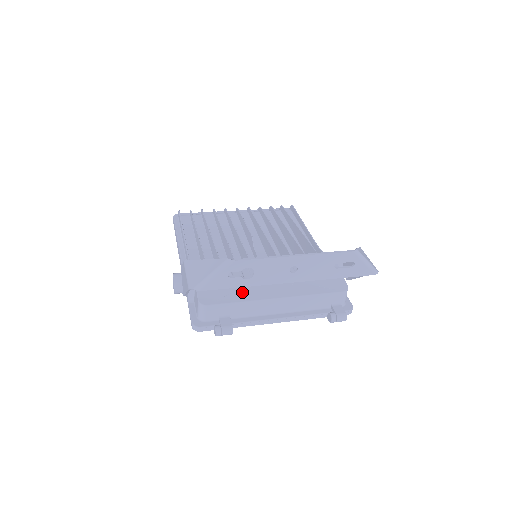
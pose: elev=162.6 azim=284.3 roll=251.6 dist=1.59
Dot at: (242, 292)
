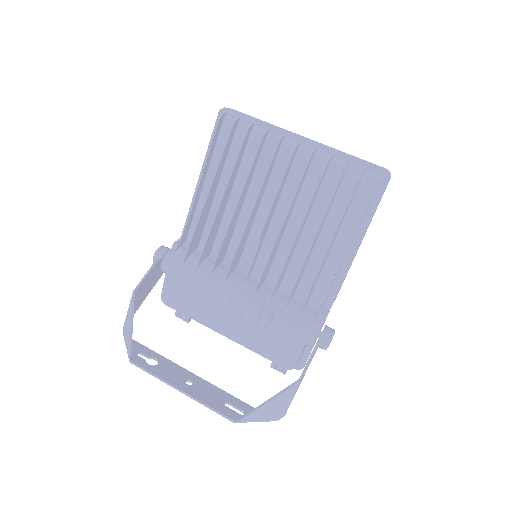
Dot at: (197, 312)
